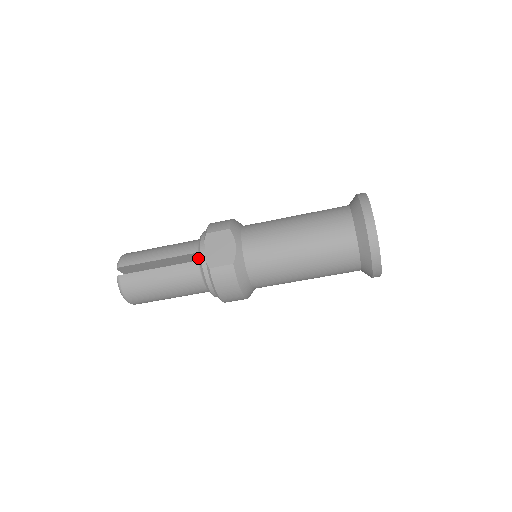
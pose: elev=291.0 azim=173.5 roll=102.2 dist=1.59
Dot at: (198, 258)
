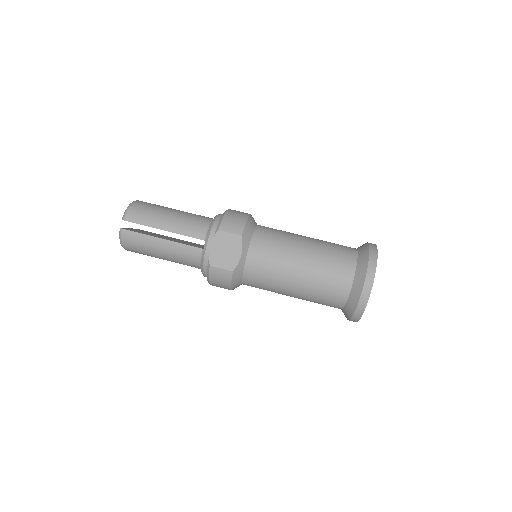
Dot at: occluded
